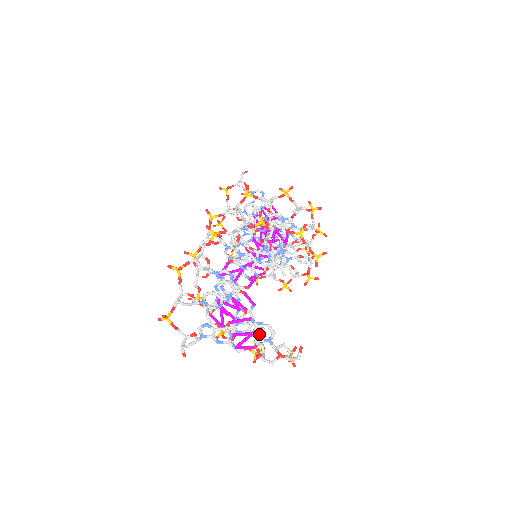
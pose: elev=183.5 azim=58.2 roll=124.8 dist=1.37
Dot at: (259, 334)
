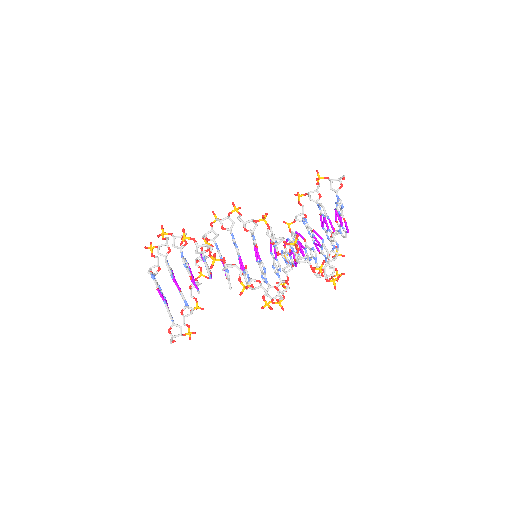
Dot at: occluded
